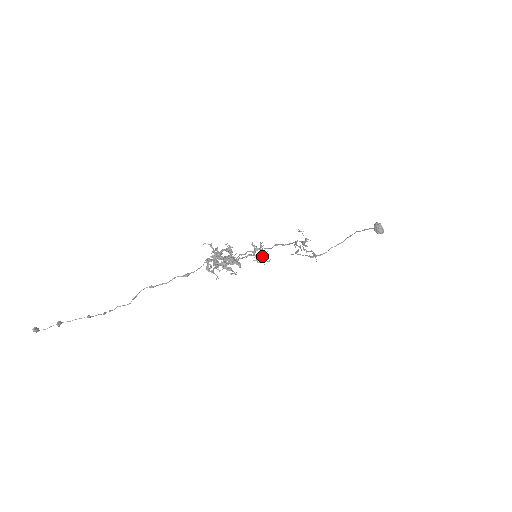
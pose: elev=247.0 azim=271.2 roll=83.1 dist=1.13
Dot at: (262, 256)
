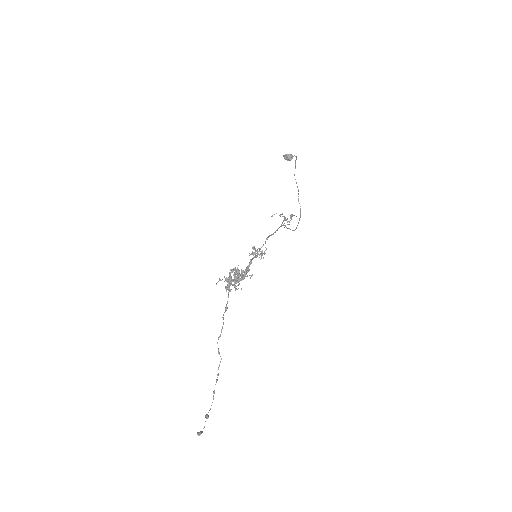
Dot at: occluded
